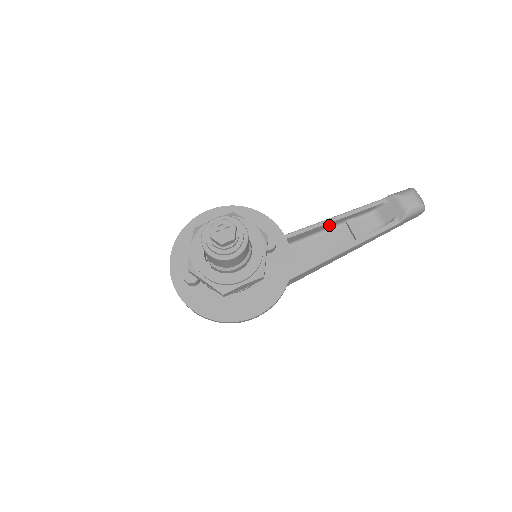
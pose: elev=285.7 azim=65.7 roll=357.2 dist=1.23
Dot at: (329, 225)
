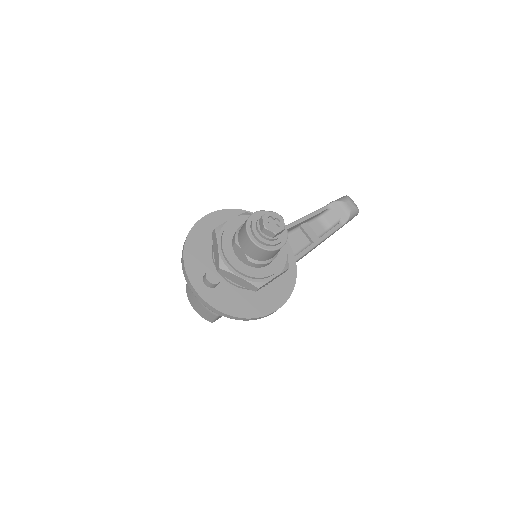
Dot at: (289, 230)
